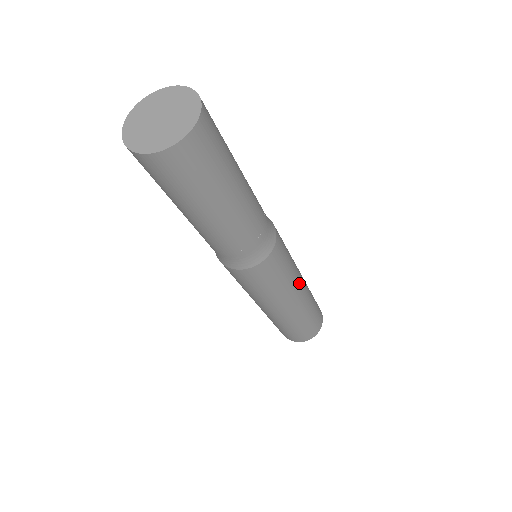
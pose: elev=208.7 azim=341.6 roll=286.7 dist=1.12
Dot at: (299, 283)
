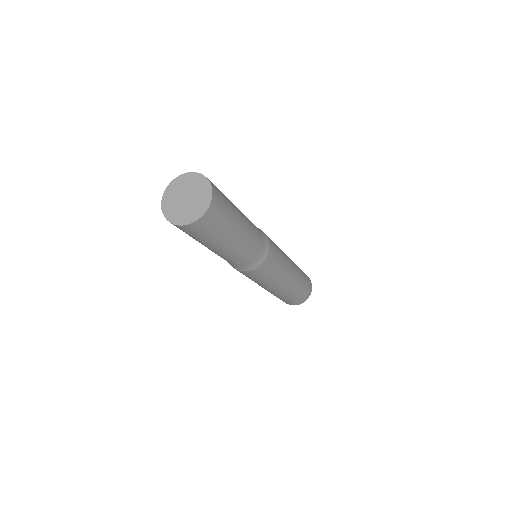
Dot at: (290, 264)
